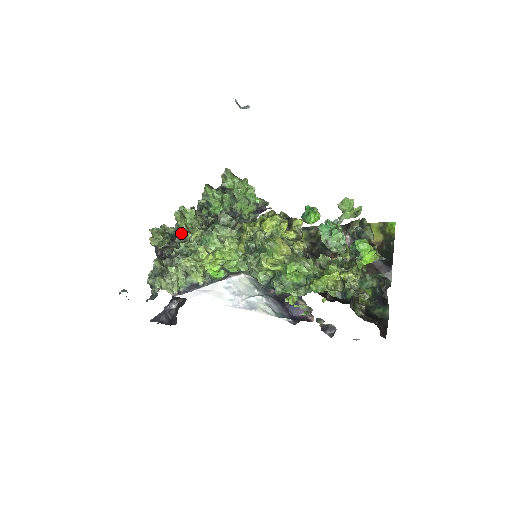
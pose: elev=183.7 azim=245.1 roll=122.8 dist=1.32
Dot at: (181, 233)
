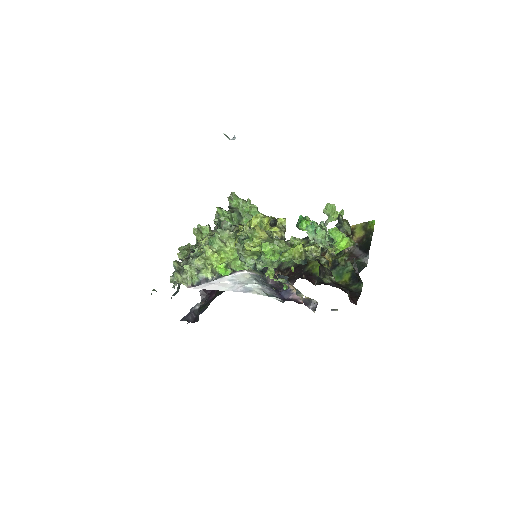
Dot at: (198, 244)
